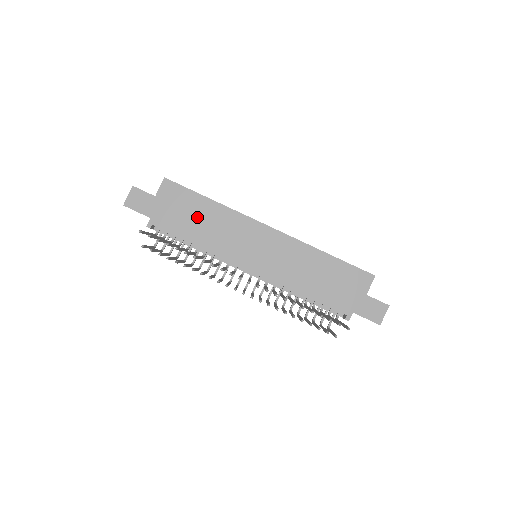
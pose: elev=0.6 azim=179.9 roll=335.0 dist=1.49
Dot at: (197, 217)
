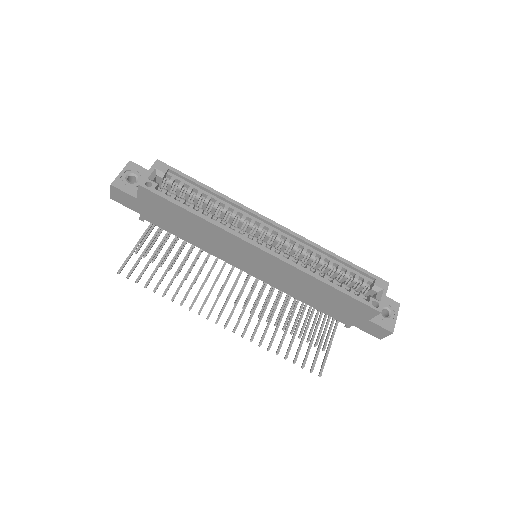
Dot at: (184, 224)
